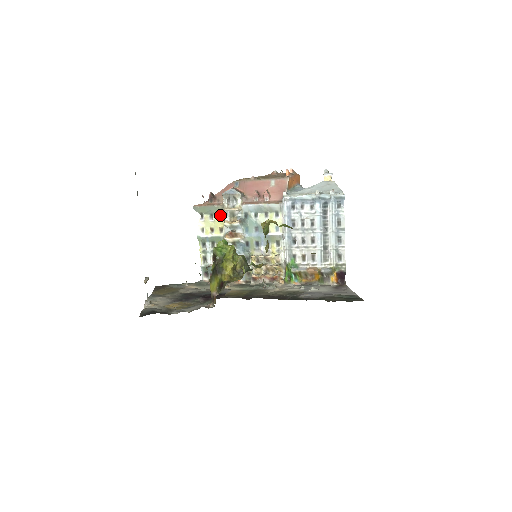
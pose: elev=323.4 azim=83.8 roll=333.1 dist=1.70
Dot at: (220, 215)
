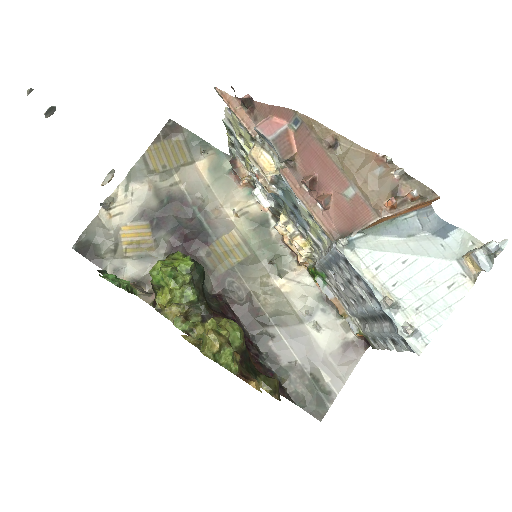
Dot at: occluded
